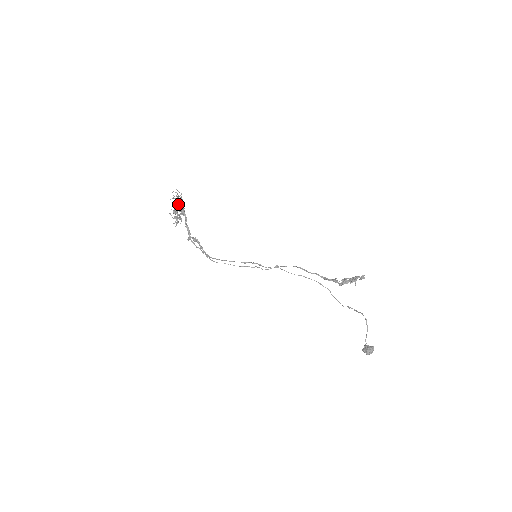
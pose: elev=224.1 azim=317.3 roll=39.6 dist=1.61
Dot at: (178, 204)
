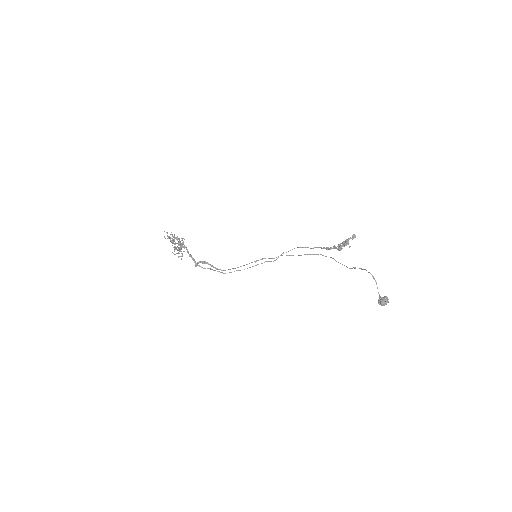
Dot at: (173, 242)
